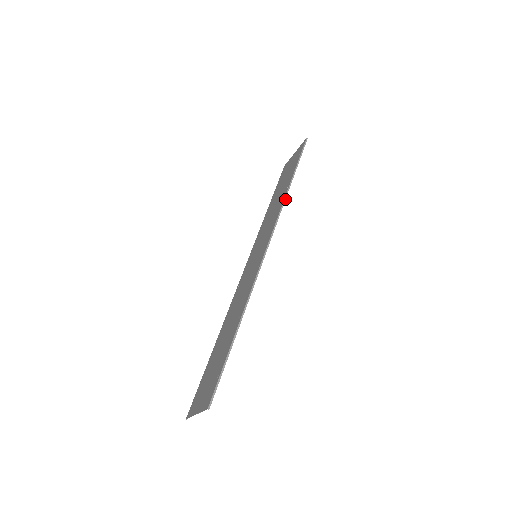
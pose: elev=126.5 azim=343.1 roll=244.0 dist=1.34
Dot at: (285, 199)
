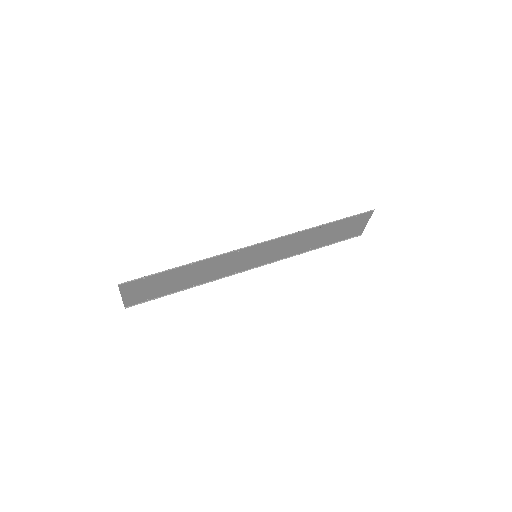
Dot at: (305, 230)
